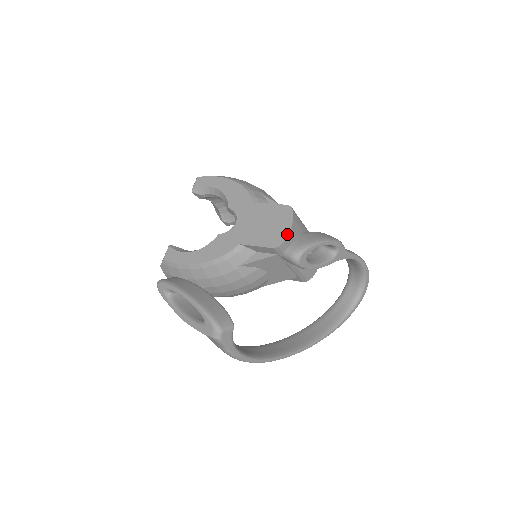
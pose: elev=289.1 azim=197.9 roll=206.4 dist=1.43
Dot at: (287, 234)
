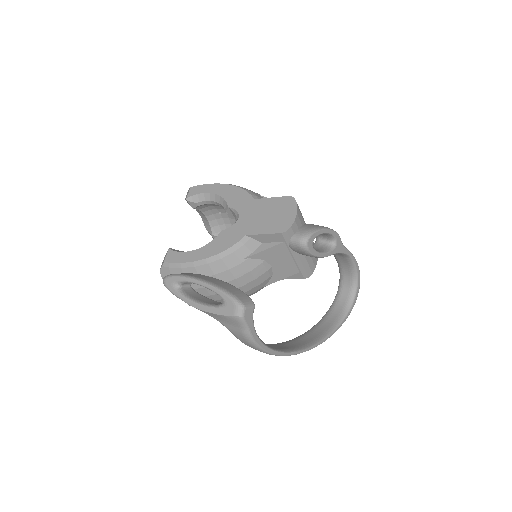
Dot at: (294, 219)
